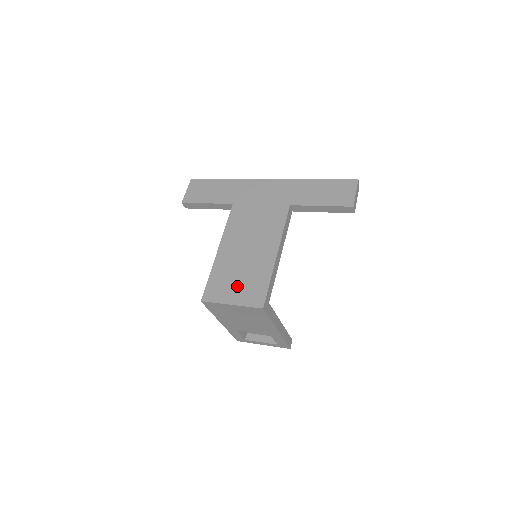
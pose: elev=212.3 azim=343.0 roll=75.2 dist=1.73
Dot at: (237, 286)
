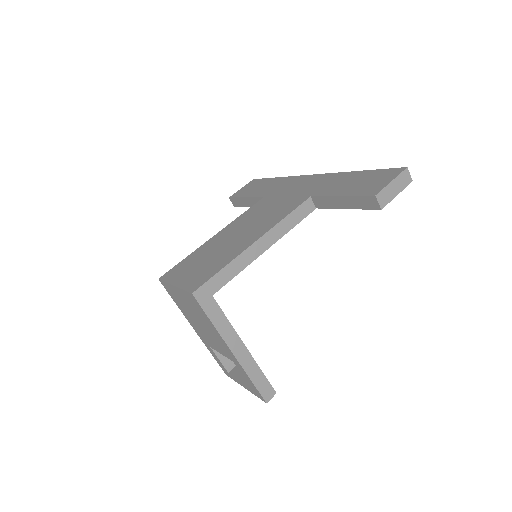
Dot at: (195, 269)
